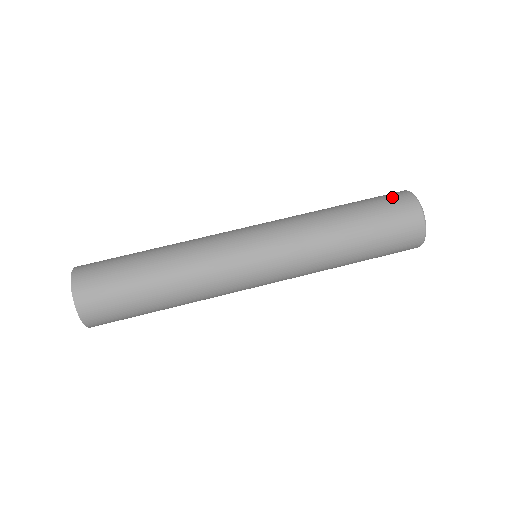
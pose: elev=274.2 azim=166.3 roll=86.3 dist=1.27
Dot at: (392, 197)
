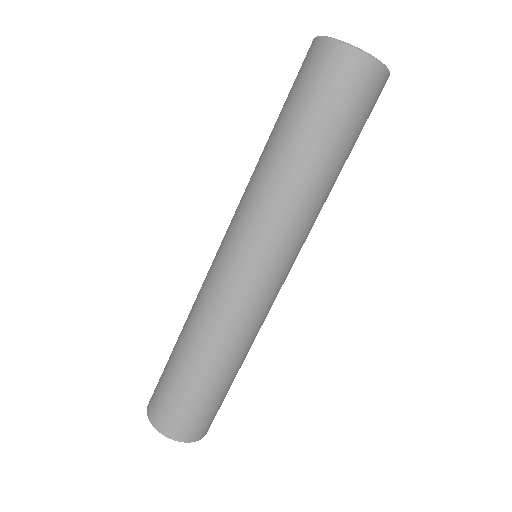
Dot at: (309, 68)
